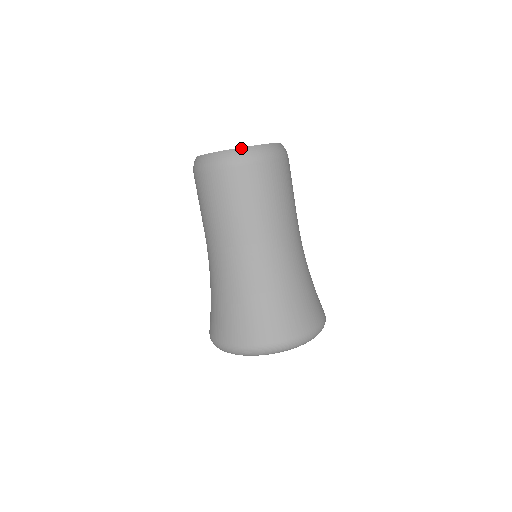
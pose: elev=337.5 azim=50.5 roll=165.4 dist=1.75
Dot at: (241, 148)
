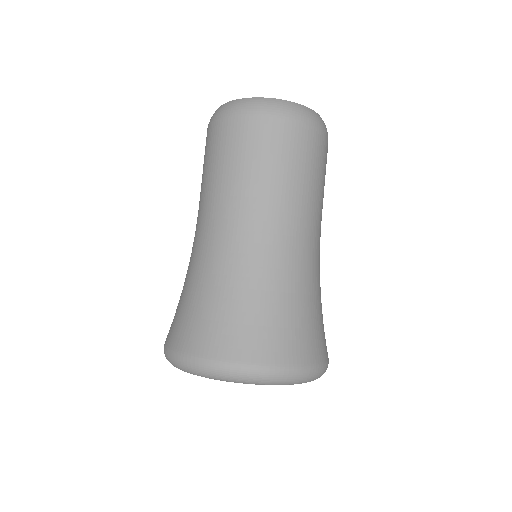
Dot at: (233, 101)
